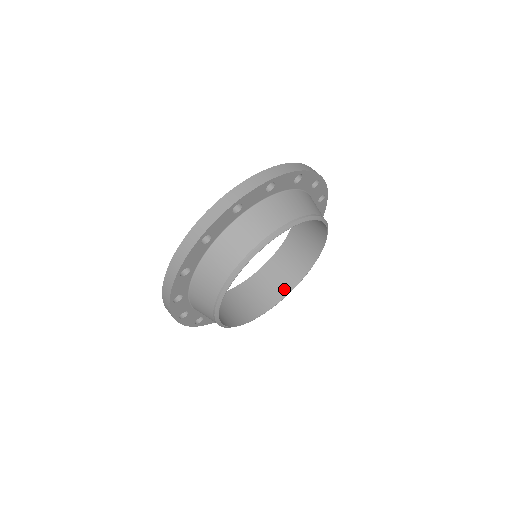
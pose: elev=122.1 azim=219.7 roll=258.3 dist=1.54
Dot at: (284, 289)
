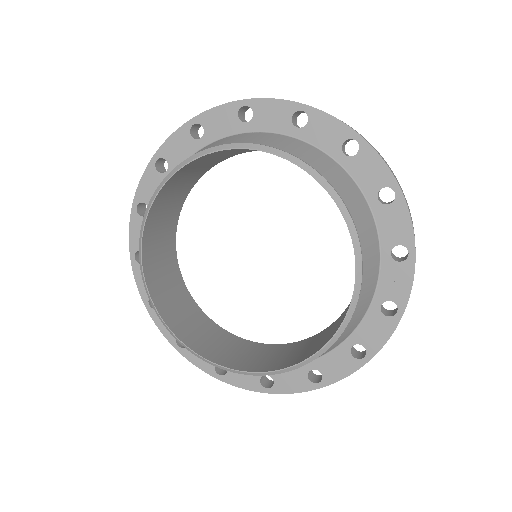
Dot at: (227, 361)
